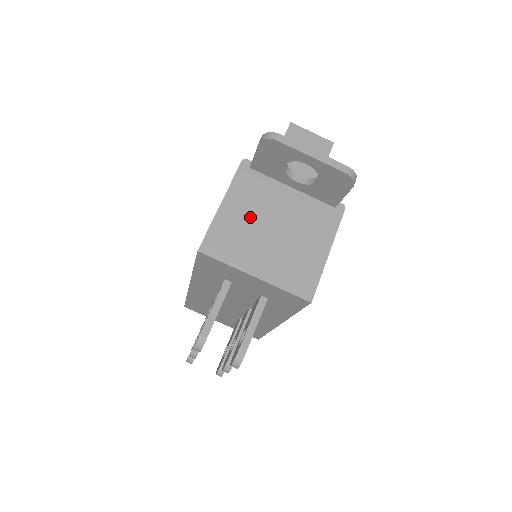
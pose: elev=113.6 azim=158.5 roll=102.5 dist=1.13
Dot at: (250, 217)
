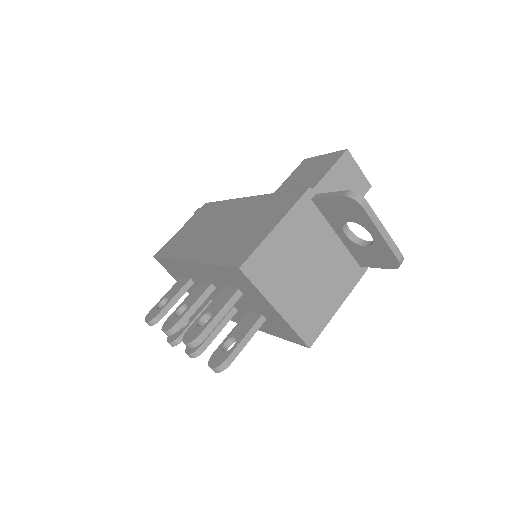
Dot at: (294, 250)
